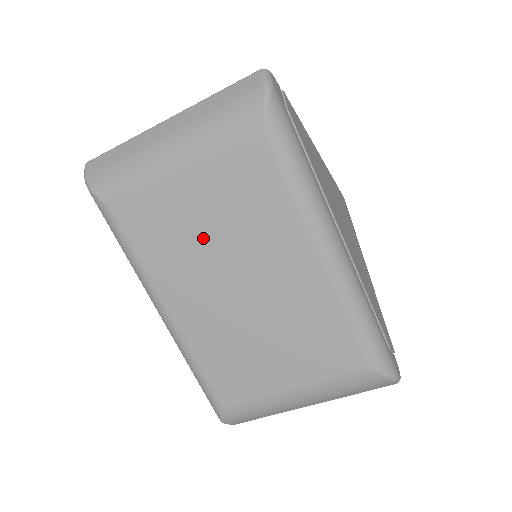
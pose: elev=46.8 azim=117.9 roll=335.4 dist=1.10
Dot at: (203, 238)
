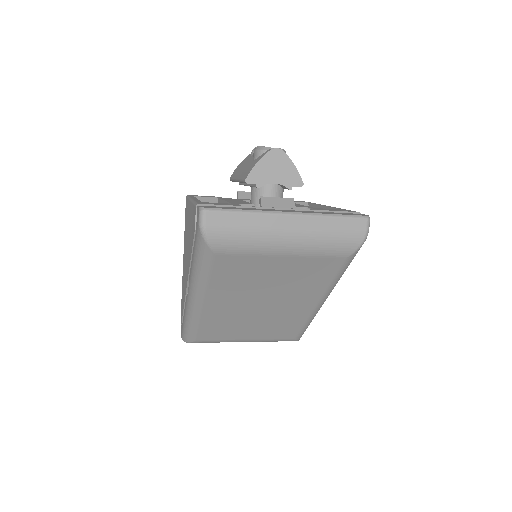
Dot at: (264, 283)
